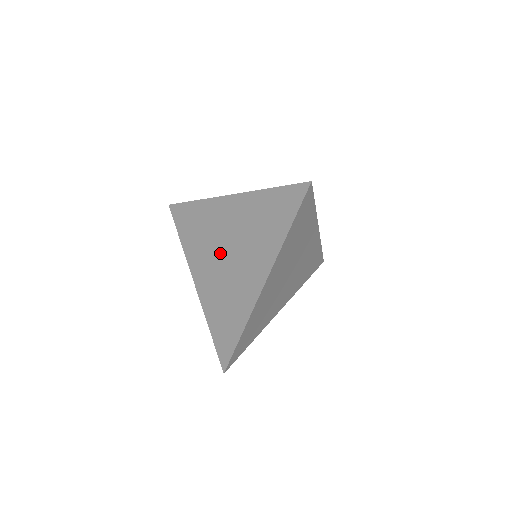
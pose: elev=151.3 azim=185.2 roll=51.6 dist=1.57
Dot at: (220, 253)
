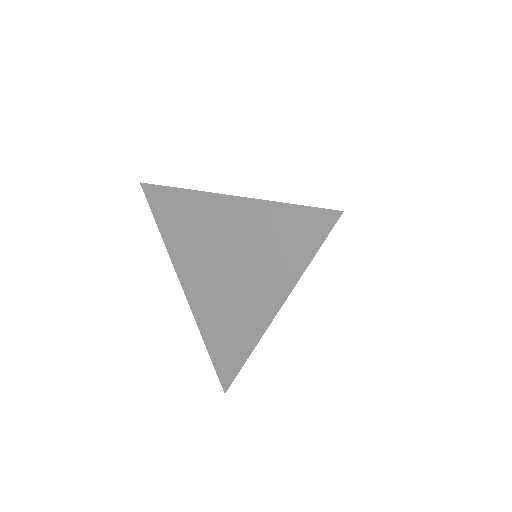
Dot at: (215, 264)
